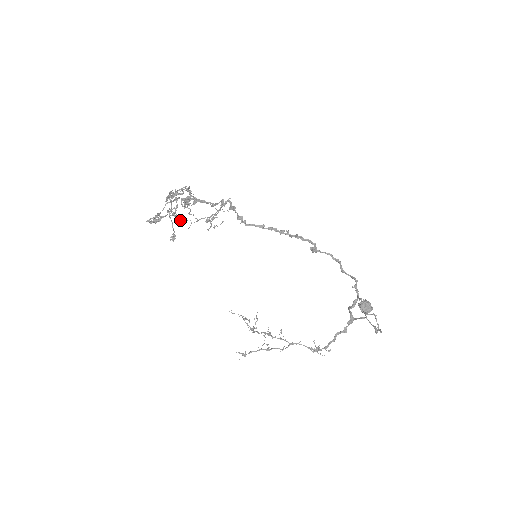
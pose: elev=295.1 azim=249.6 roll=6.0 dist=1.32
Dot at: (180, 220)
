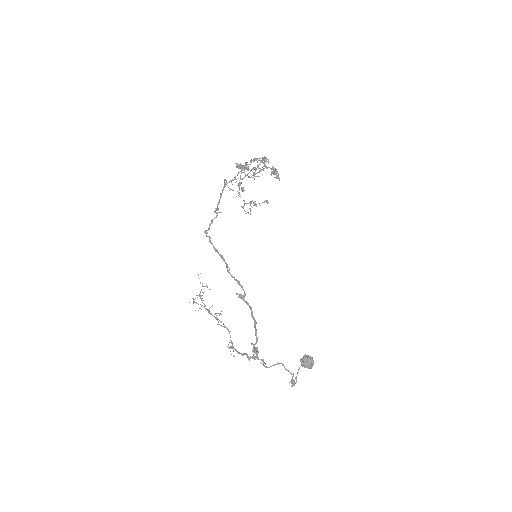
Dot at: (238, 185)
